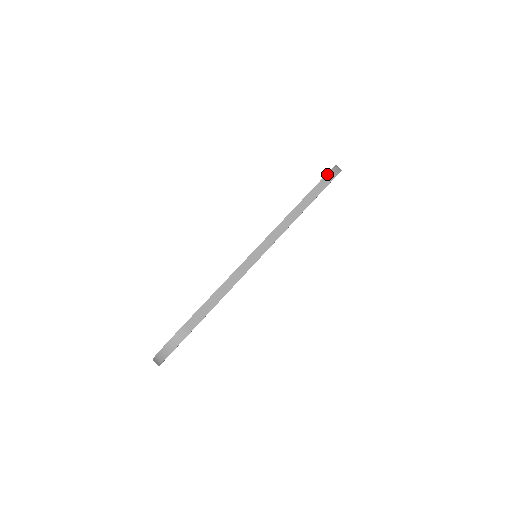
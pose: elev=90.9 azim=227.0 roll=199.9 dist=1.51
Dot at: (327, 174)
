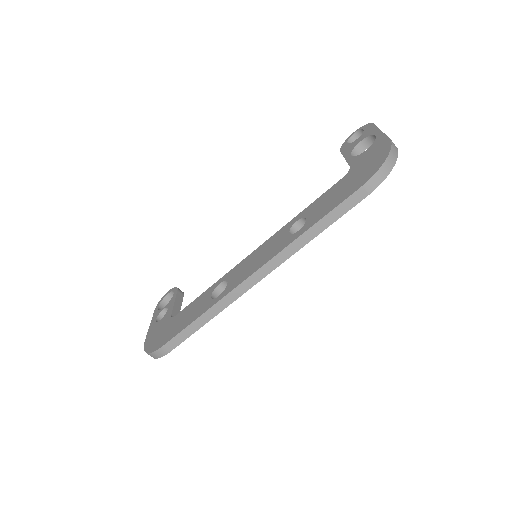
Dot at: (364, 185)
